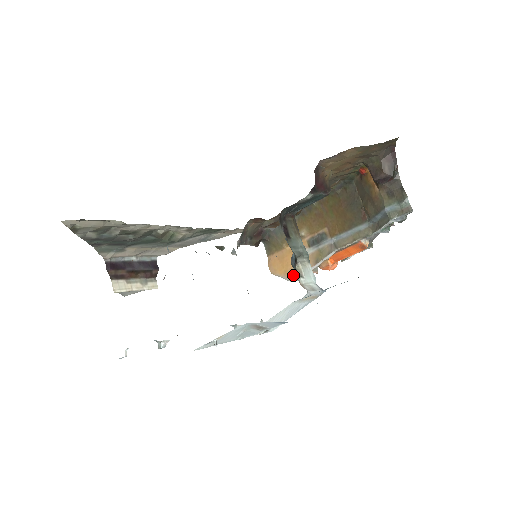
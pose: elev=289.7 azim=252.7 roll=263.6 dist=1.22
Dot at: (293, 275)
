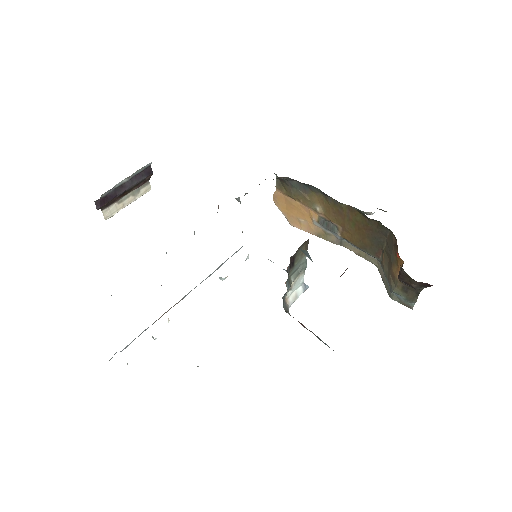
Dot at: (293, 222)
